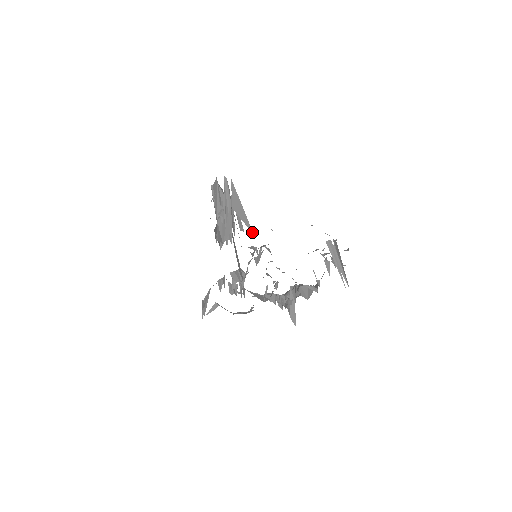
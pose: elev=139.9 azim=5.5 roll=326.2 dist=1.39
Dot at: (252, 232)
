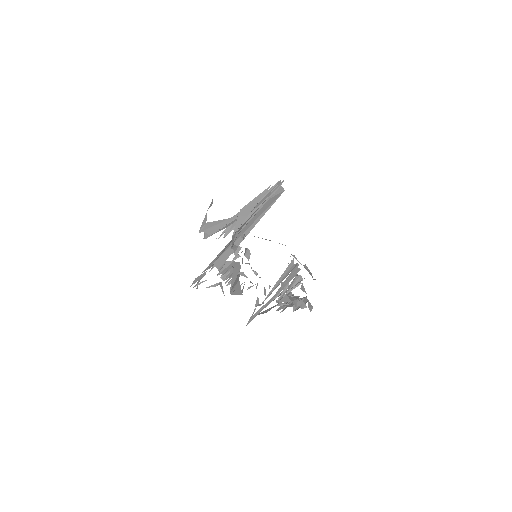
Dot at: (233, 234)
